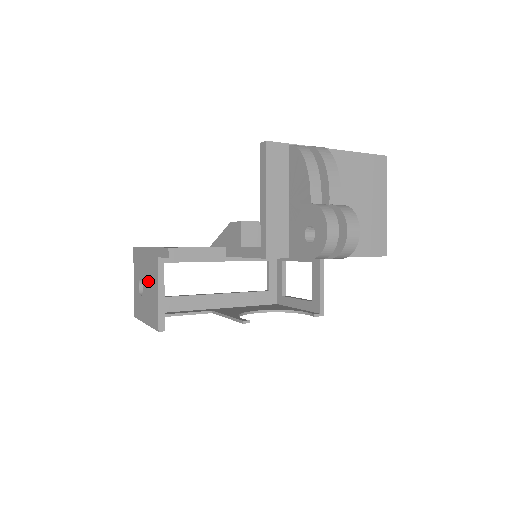
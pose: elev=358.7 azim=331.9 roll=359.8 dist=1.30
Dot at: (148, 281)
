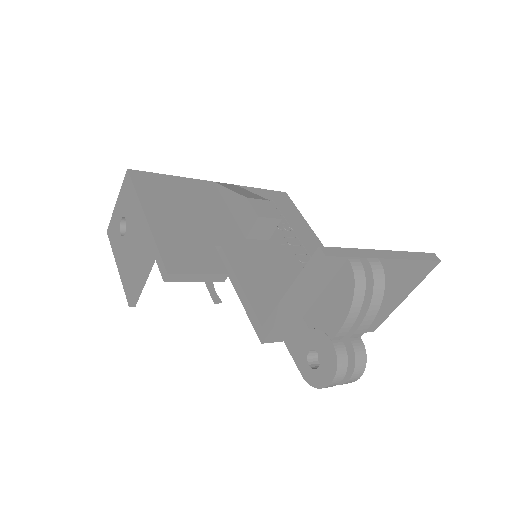
Dot at: (133, 243)
